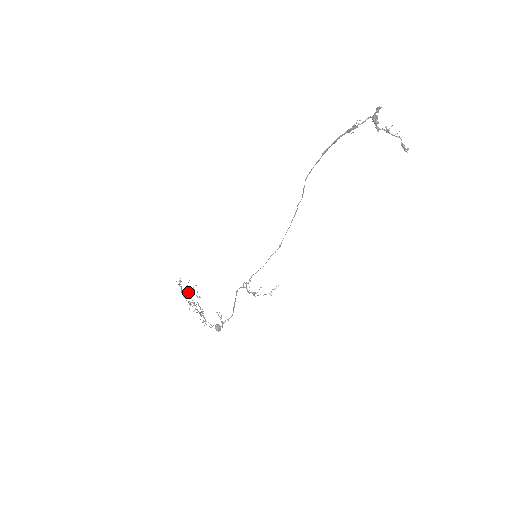
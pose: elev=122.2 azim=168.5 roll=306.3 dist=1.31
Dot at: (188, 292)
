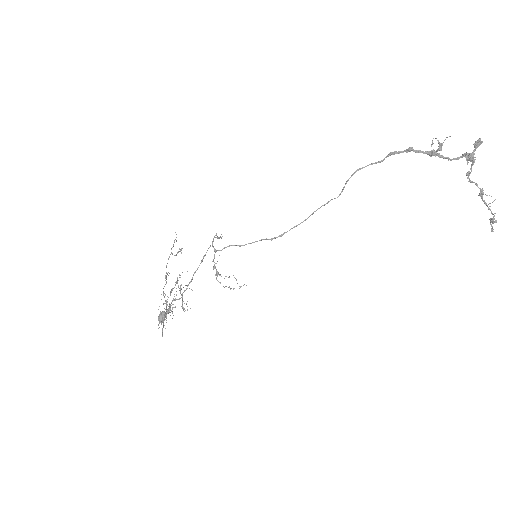
Dot at: (178, 280)
